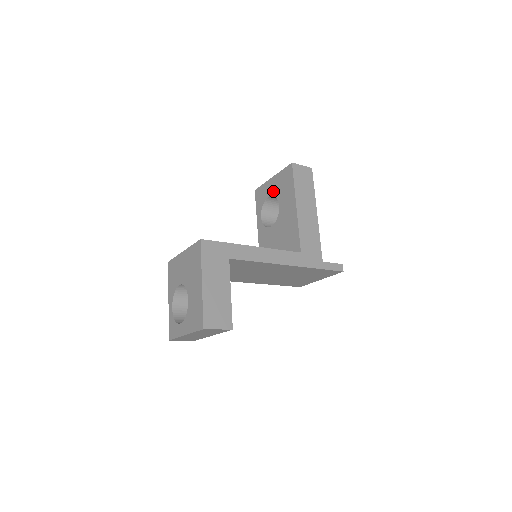
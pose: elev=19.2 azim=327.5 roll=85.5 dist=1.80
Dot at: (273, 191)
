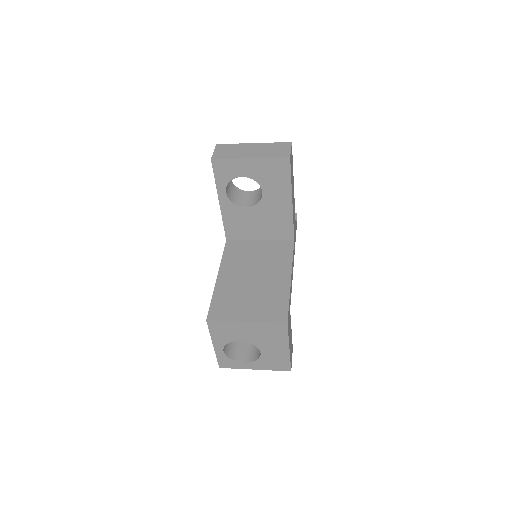
Dot at: (252, 174)
